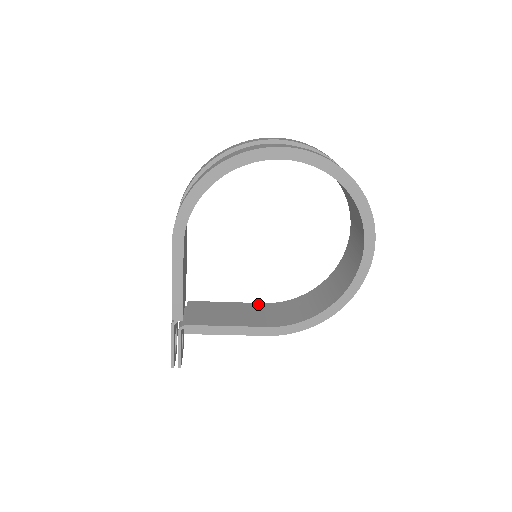
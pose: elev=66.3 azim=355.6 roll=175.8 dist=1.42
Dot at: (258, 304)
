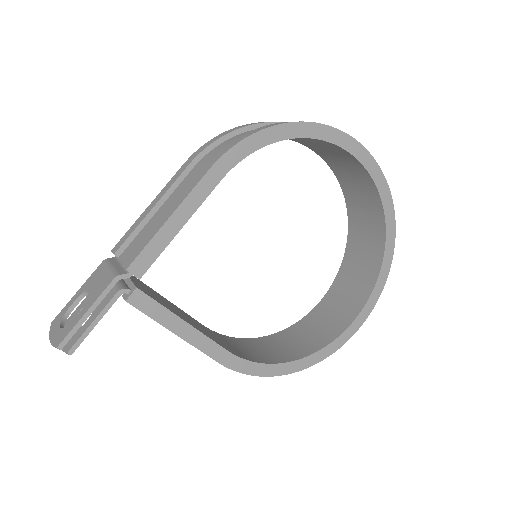
Dot at: occluded
